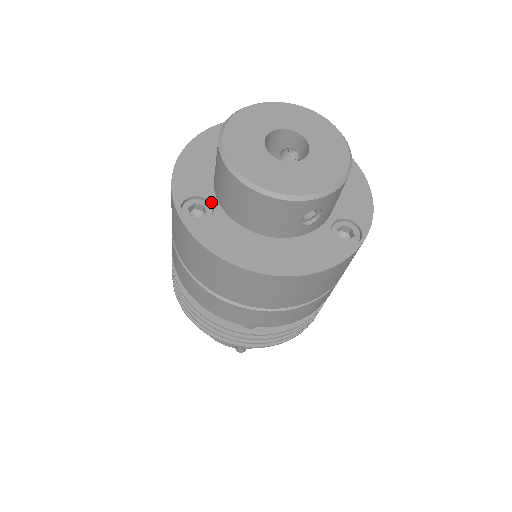
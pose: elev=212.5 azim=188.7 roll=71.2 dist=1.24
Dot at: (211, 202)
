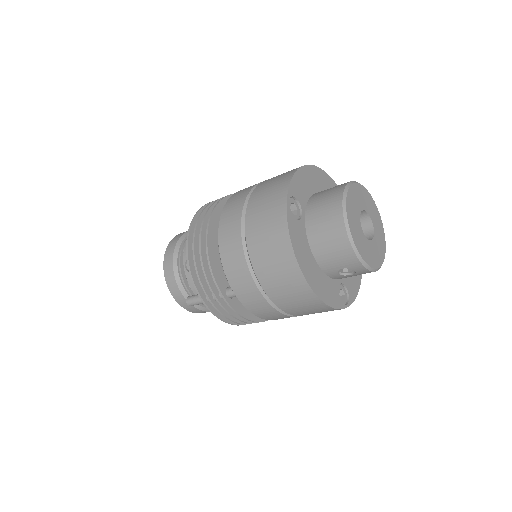
Dot at: (302, 211)
